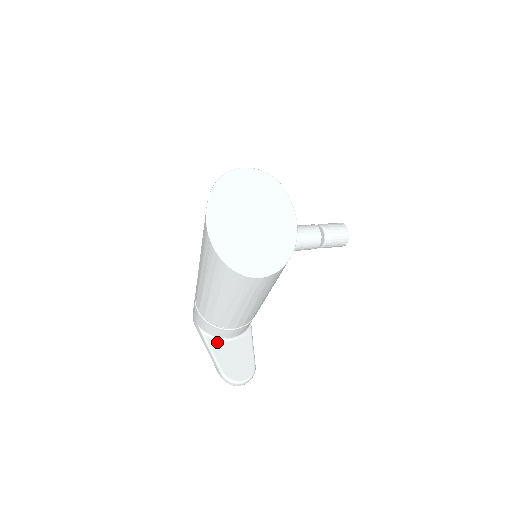
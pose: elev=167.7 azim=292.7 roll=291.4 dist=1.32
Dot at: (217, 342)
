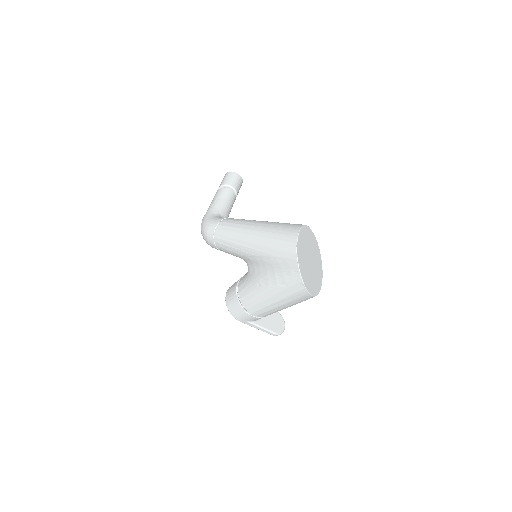
Dot at: (261, 320)
